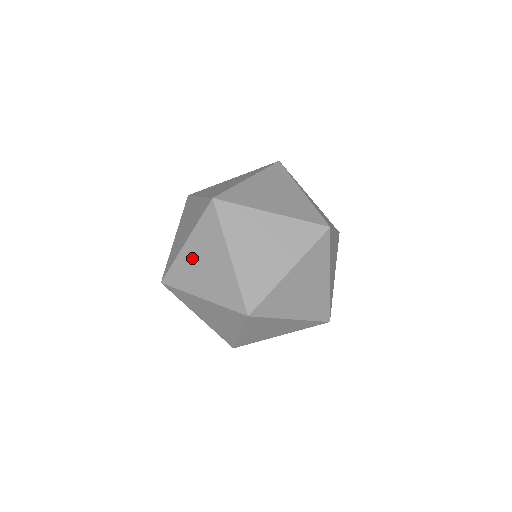
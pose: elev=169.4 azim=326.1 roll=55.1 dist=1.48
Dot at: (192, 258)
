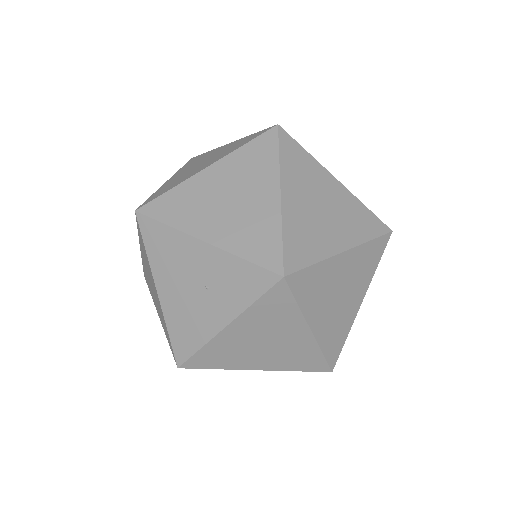
Dot at: (211, 186)
